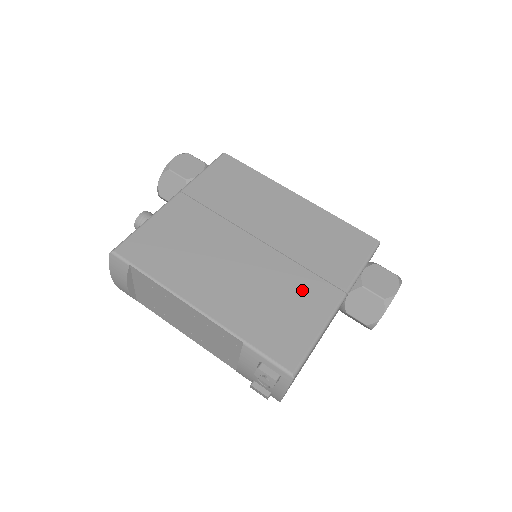
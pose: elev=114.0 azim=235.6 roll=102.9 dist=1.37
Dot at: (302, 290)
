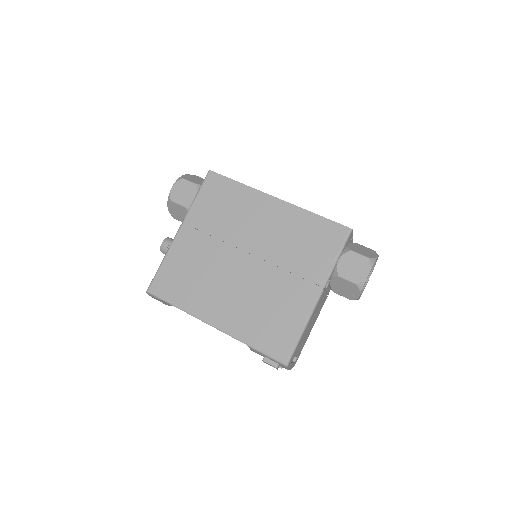
Dot at: (287, 293)
